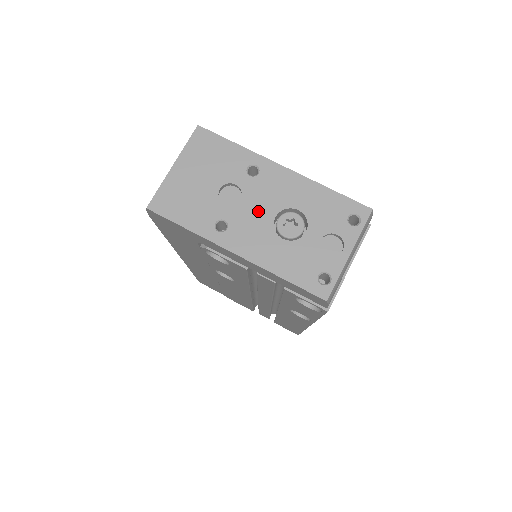
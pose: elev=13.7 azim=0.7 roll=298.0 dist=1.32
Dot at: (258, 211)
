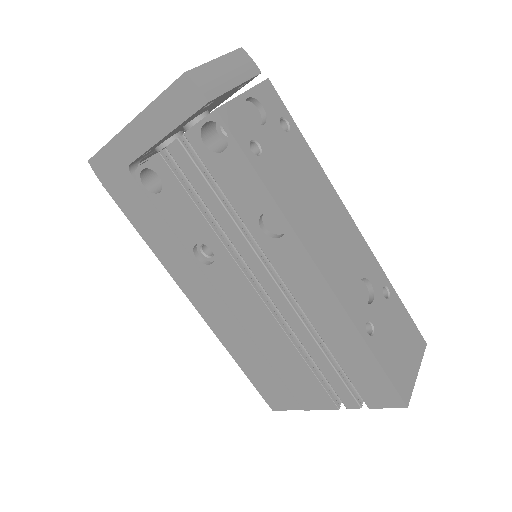
Dot at: occluded
